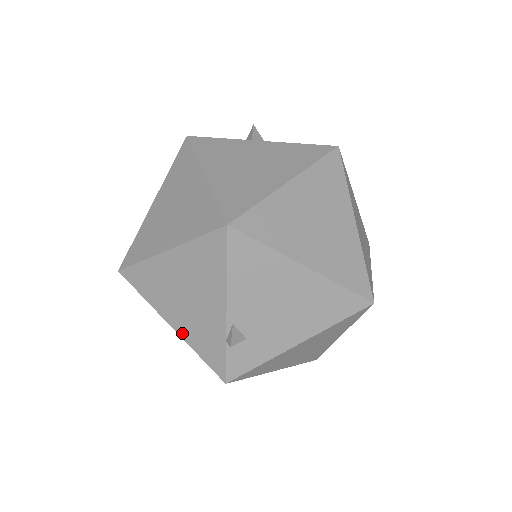
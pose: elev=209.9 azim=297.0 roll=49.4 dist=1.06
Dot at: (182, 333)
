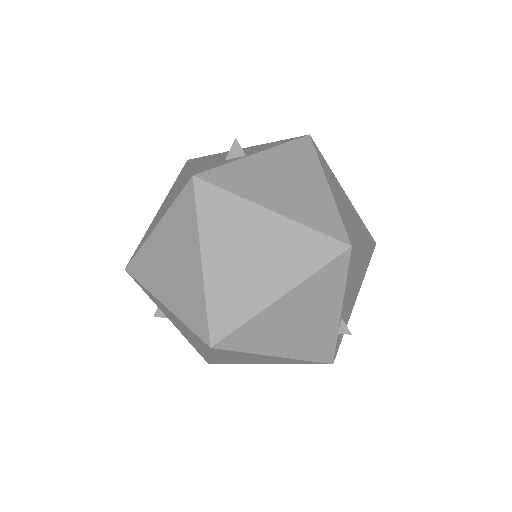
Dot at: (292, 355)
